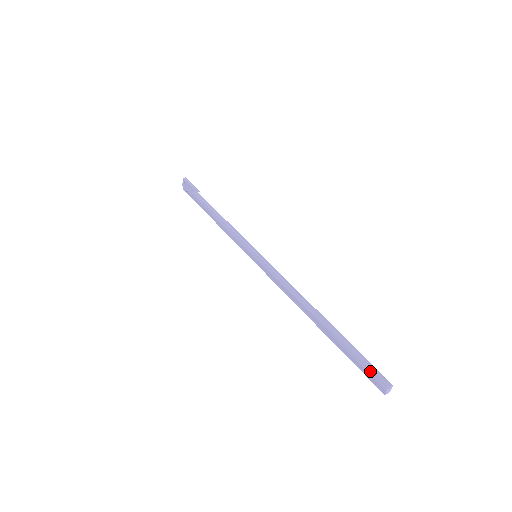
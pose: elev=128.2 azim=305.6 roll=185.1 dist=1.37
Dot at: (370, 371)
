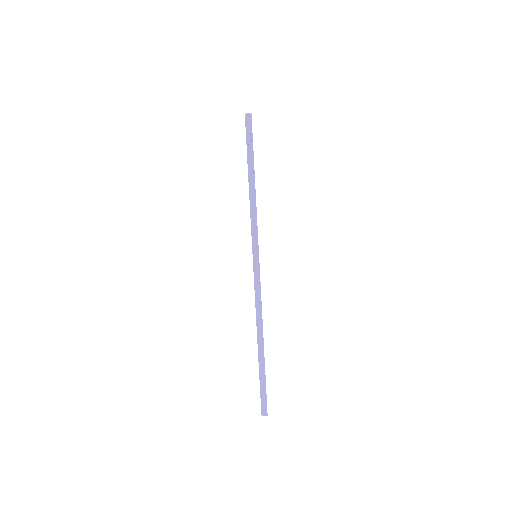
Dot at: (262, 400)
